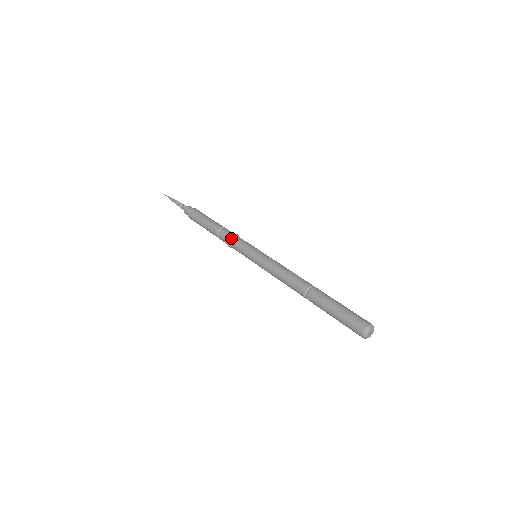
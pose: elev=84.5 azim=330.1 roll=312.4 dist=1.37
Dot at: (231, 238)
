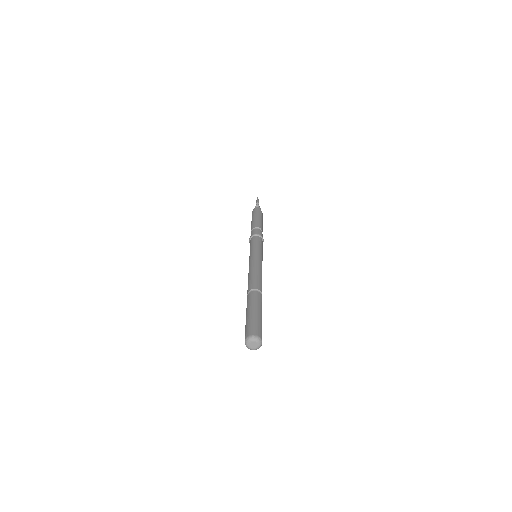
Dot at: (257, 235)
